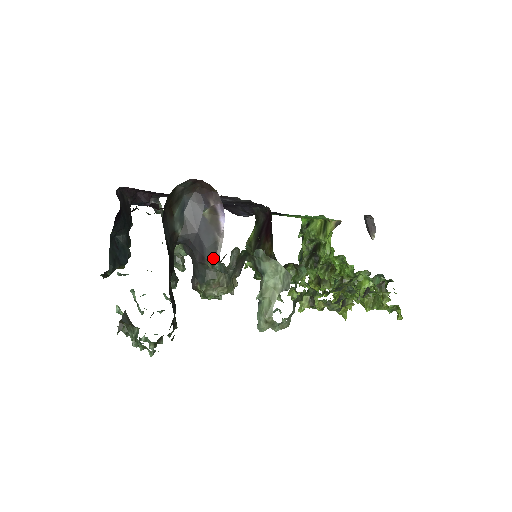
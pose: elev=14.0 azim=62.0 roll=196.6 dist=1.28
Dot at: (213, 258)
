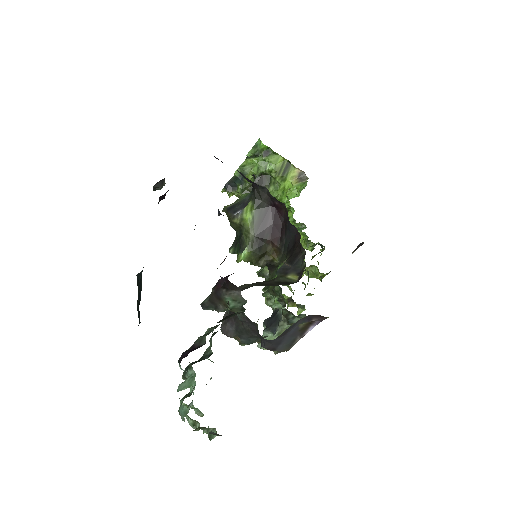
Dot at: (284, 351)
